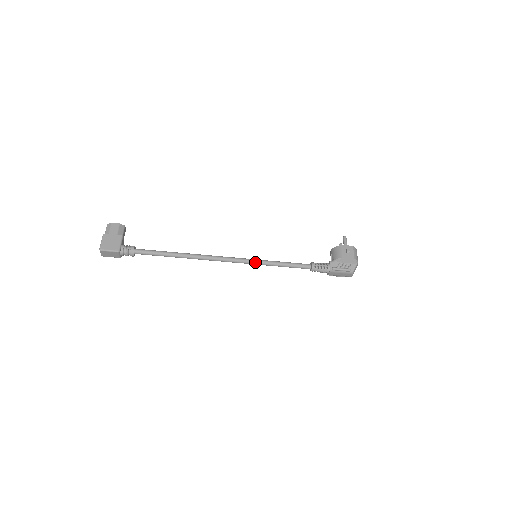
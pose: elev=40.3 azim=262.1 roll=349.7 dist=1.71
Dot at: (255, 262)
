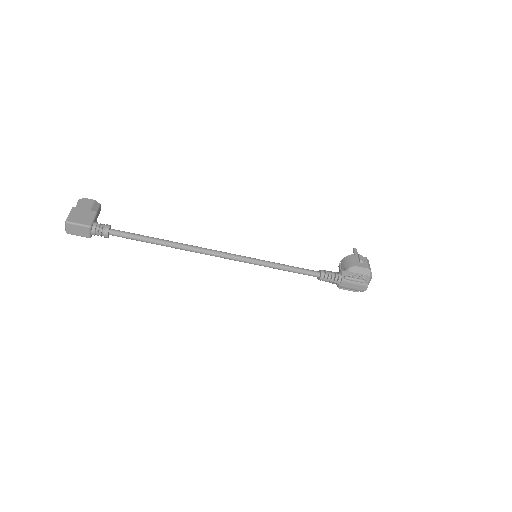
Dot at: (255, 261)
